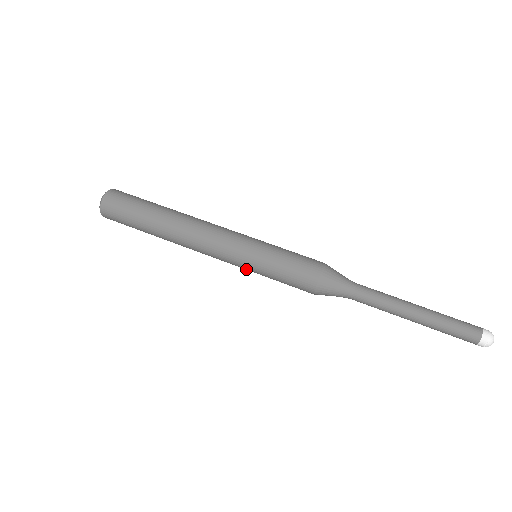
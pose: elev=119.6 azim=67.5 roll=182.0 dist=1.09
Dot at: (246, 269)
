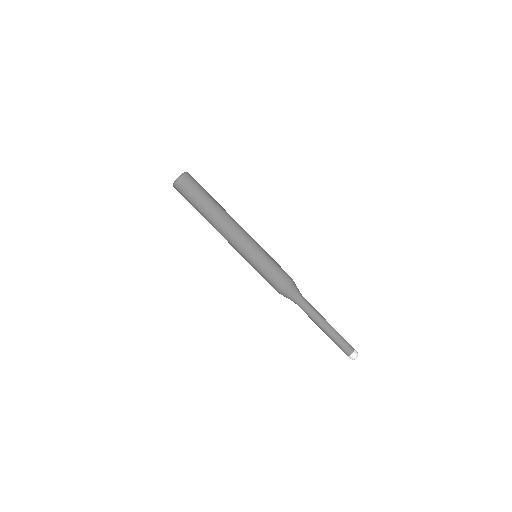
Dot at: occluded
